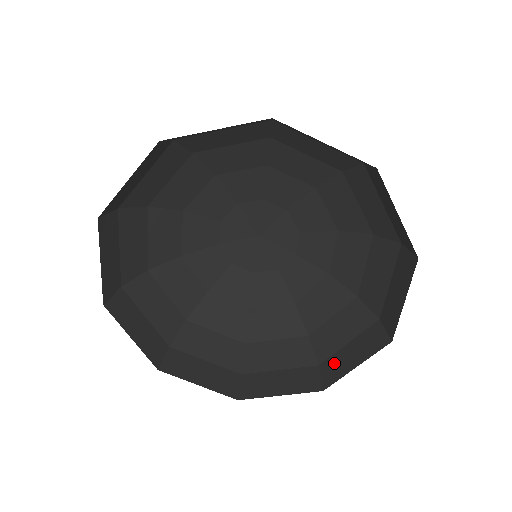
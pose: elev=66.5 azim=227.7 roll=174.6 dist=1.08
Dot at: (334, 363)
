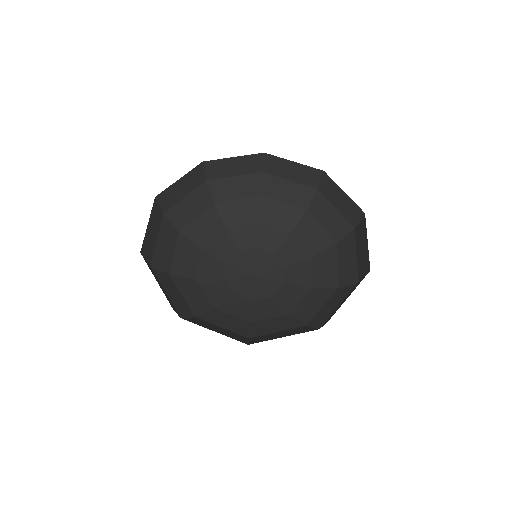
Dot at: (361, 264)
